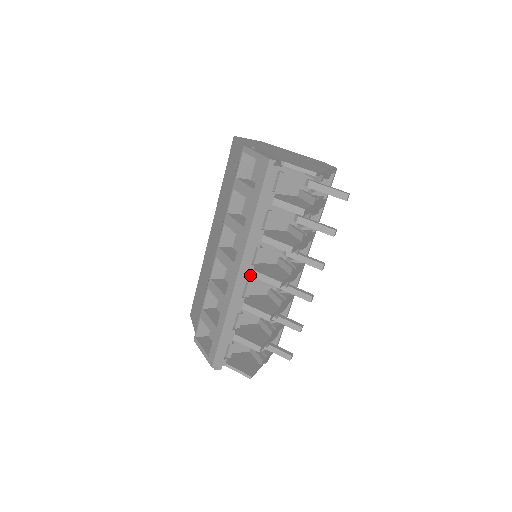
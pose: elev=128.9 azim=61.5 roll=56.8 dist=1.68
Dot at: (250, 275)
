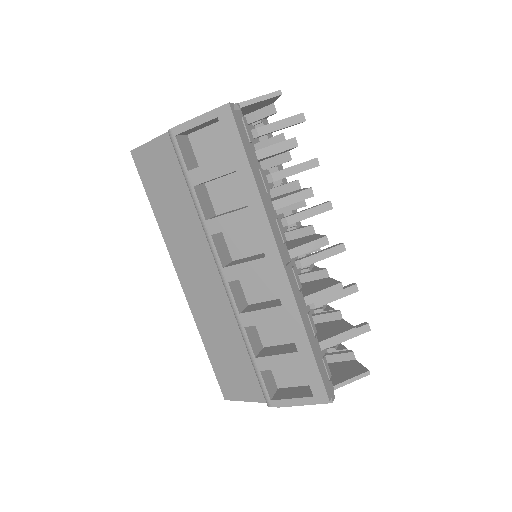
Dot at: (289, 258)
